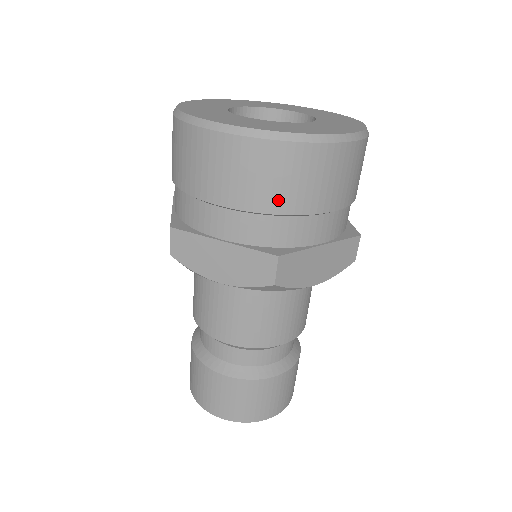
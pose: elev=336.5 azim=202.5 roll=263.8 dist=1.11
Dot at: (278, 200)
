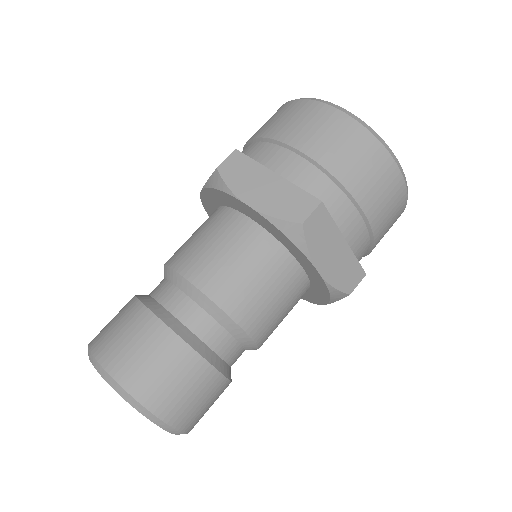
Dot at: (381, 235)
